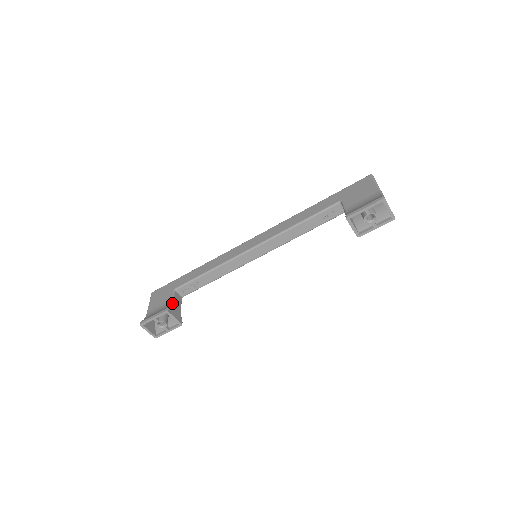
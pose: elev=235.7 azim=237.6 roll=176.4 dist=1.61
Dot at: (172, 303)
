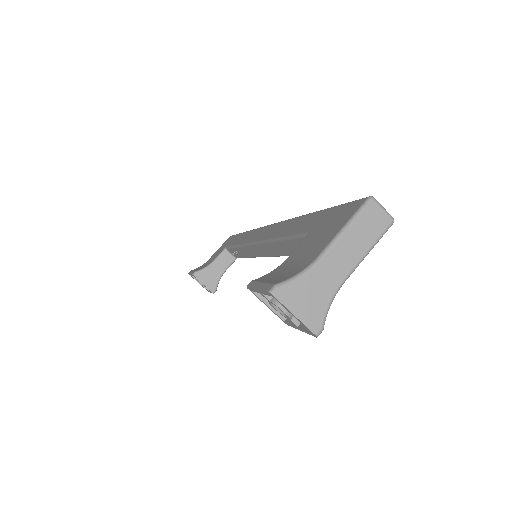
Dot at: (209, 265)
